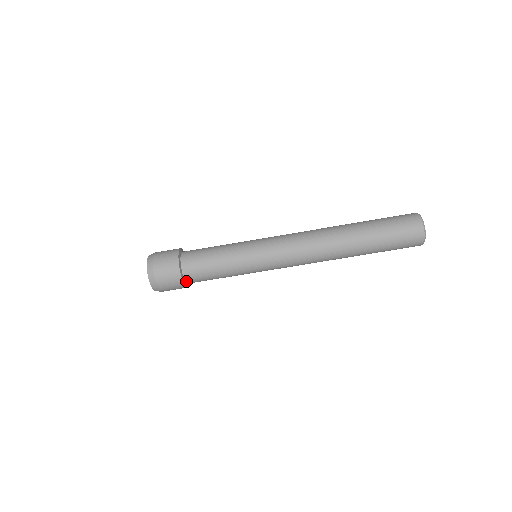
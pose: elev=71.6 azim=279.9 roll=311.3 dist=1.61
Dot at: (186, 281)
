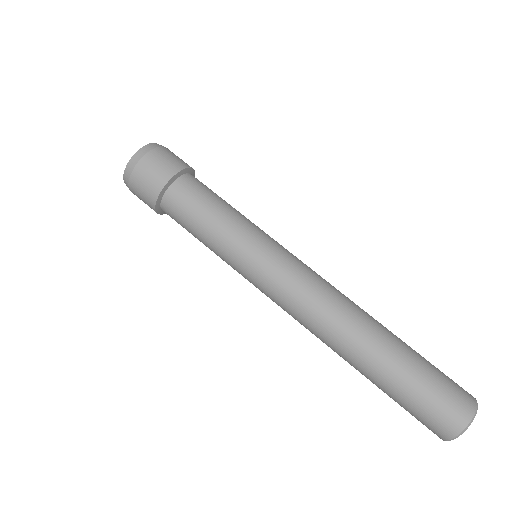
Dot at: (162, 203)
